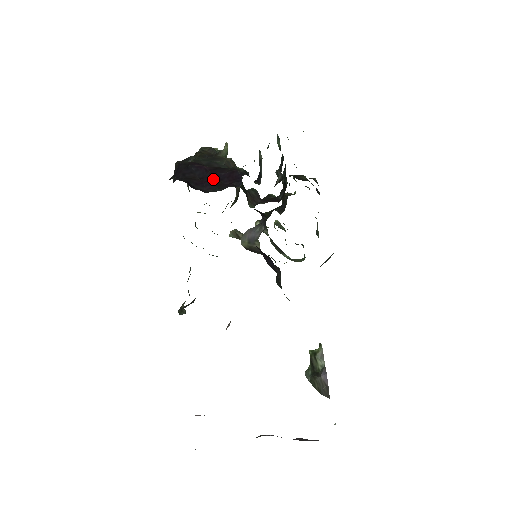
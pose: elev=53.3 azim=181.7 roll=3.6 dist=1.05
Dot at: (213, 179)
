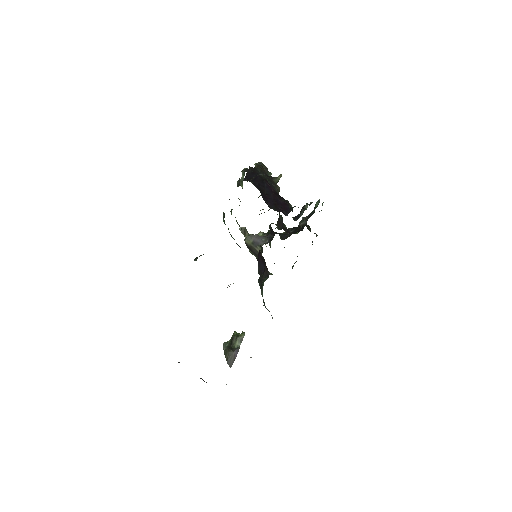
Dot at: (274, 200)
